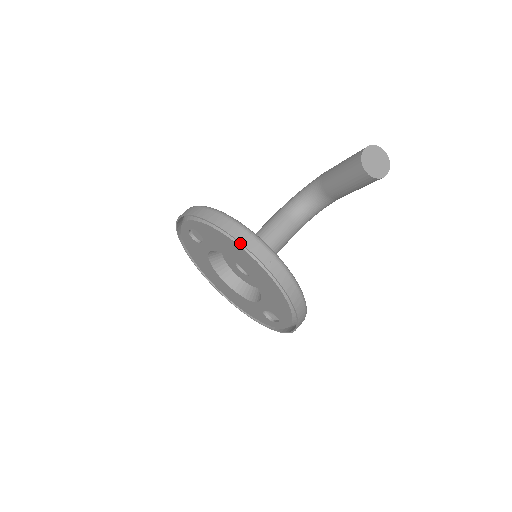
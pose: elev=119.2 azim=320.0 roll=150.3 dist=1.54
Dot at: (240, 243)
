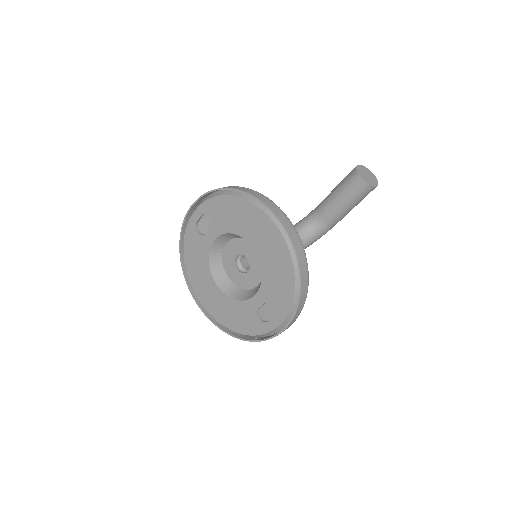
Dot at: (256, 199)
